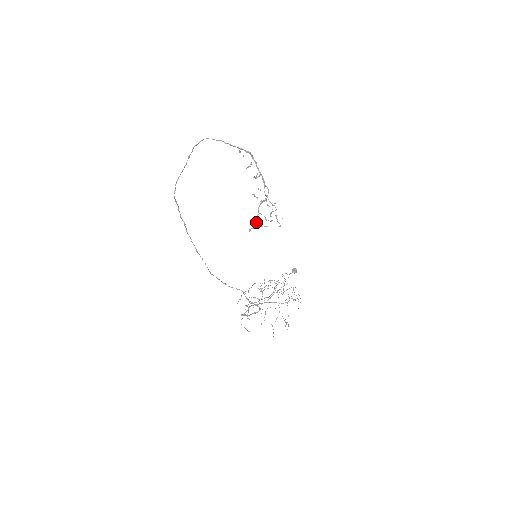
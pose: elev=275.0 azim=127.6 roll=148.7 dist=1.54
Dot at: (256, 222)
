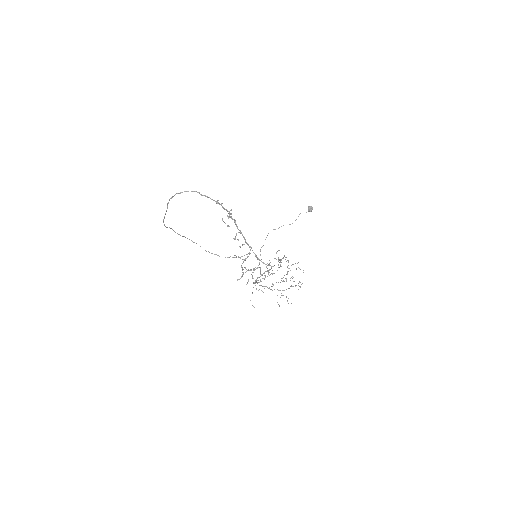
Dot at: occluded
